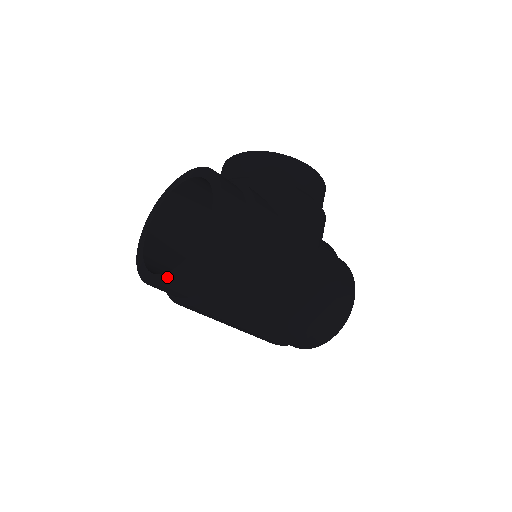
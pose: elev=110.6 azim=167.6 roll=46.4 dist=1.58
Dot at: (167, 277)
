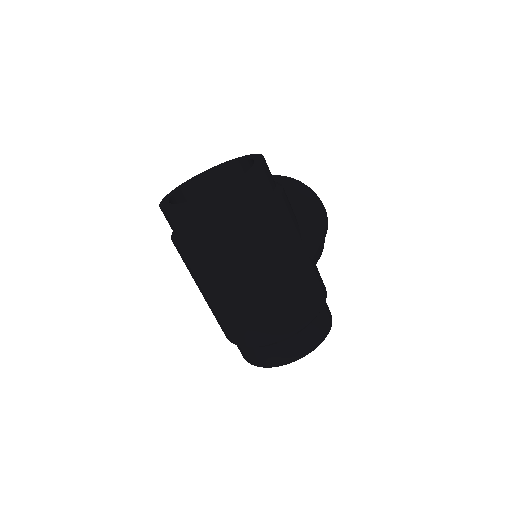
Dot at: (195, 200)
